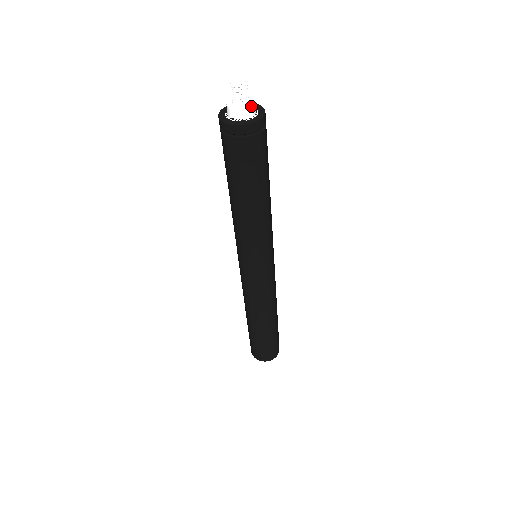
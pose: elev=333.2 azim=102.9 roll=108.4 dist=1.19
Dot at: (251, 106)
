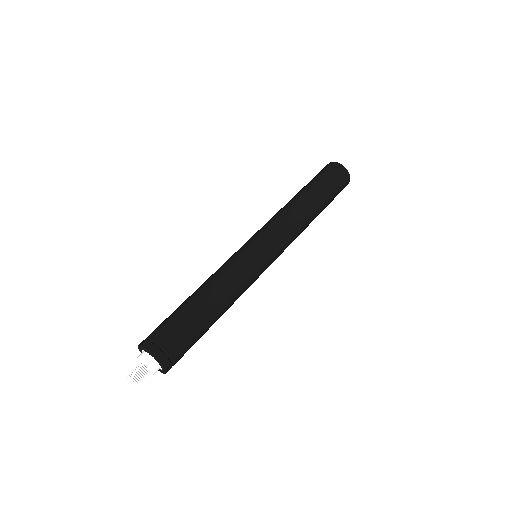
Dot at: (152, 375)
